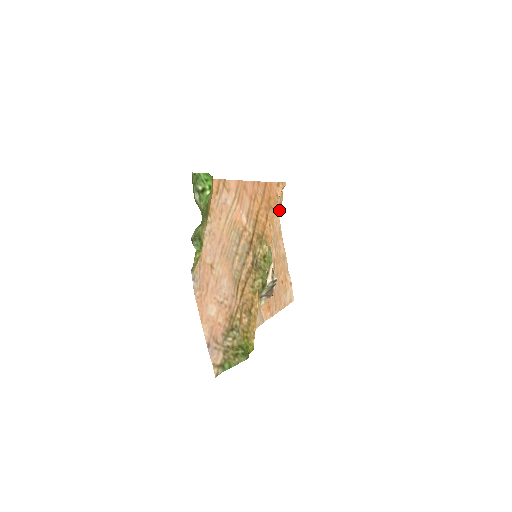
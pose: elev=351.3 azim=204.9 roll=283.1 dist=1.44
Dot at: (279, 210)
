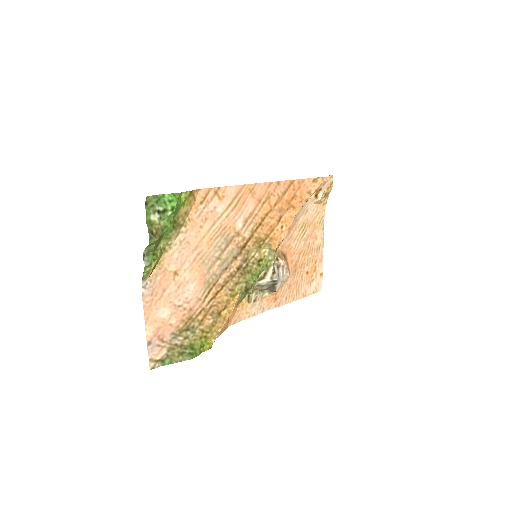
Dot at: (325, 199)
